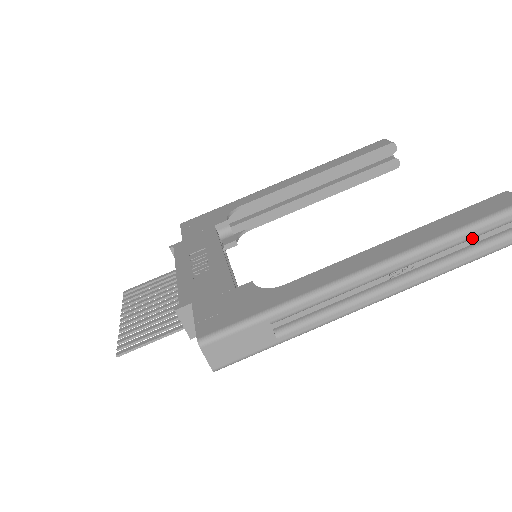
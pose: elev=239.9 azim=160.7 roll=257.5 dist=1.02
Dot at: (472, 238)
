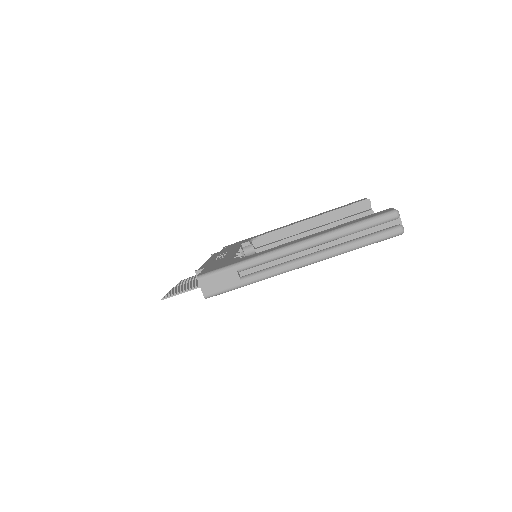
Dot at: (360, 230)
